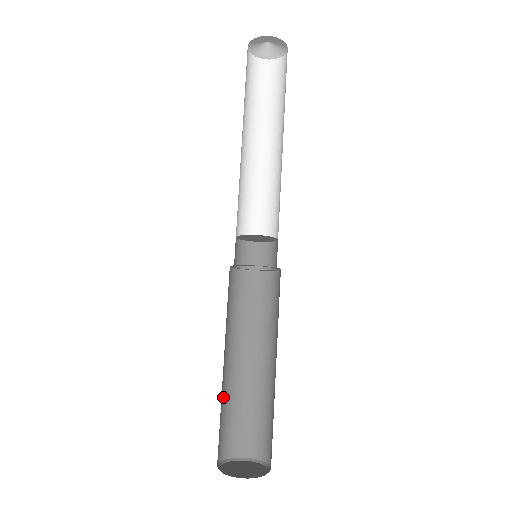
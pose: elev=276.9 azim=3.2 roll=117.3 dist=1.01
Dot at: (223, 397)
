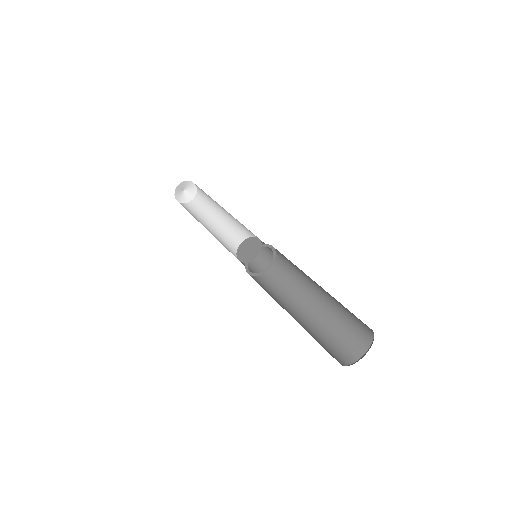
Dot at: occluded
